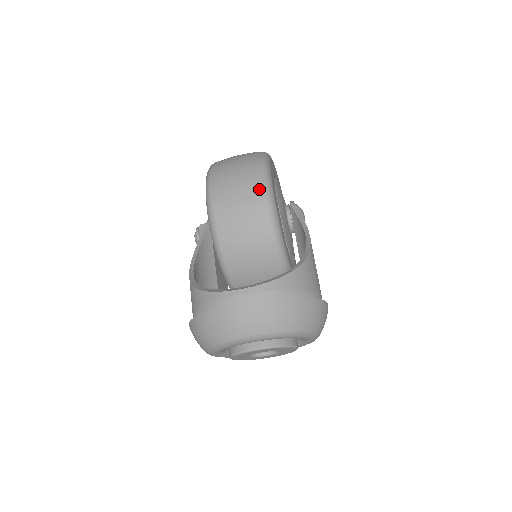
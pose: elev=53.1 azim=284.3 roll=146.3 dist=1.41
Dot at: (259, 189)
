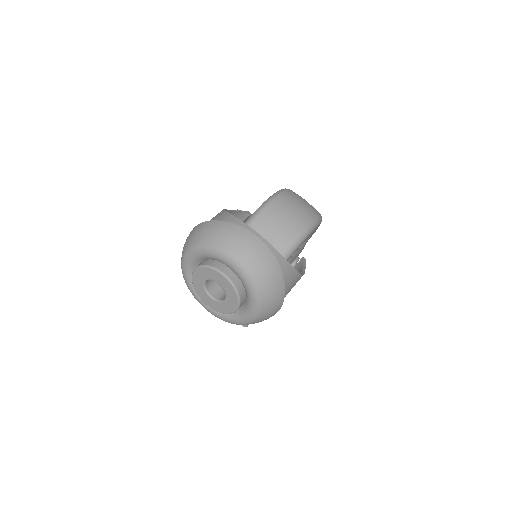
Dot at: (308, 221)
